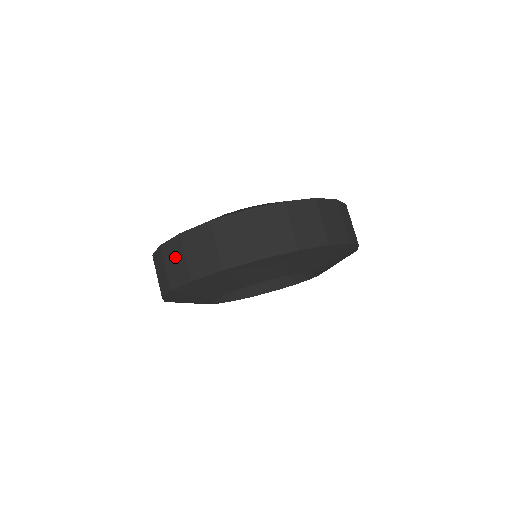
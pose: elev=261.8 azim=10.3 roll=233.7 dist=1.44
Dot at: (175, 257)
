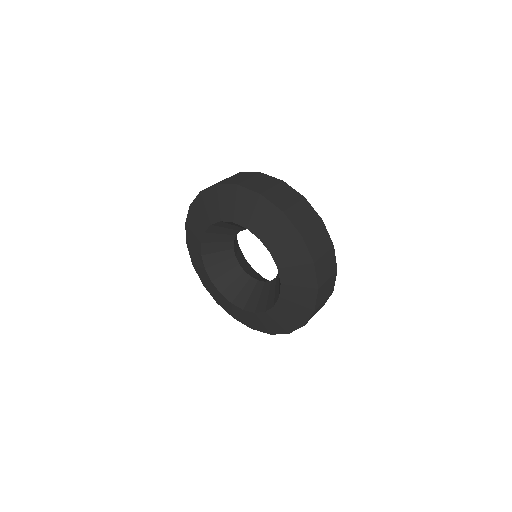
Dot at: (243, 177)
